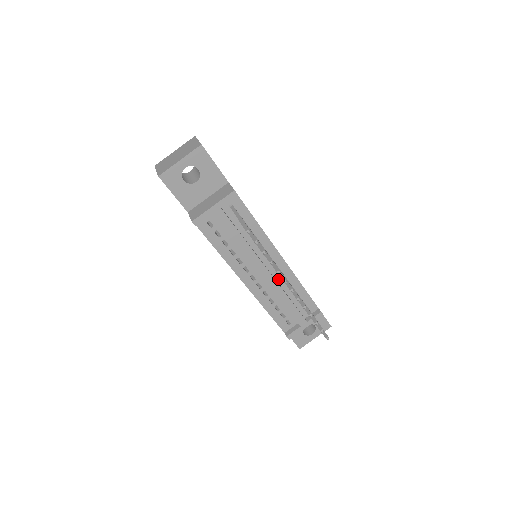
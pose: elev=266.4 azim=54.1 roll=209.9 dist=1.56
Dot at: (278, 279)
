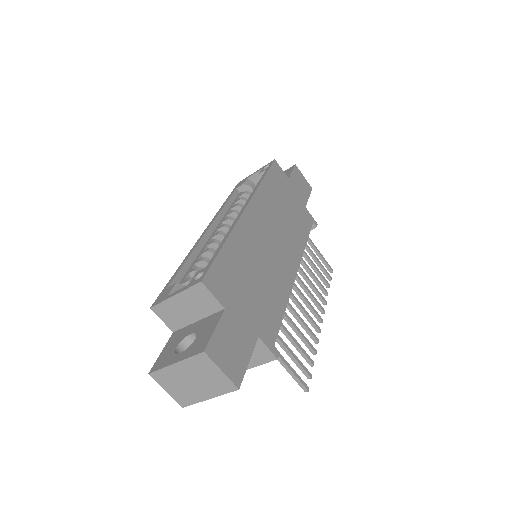
Dot at: occluded
